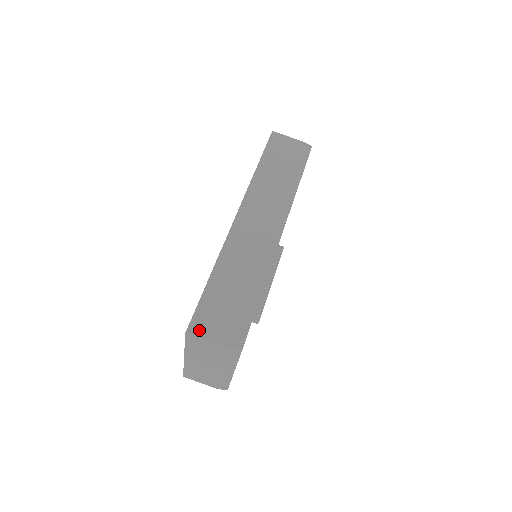
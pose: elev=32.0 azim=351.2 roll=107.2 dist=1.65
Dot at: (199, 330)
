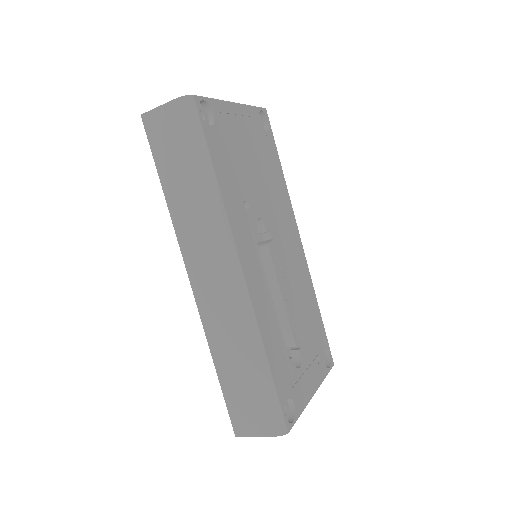
Dot at: (243, 429)
